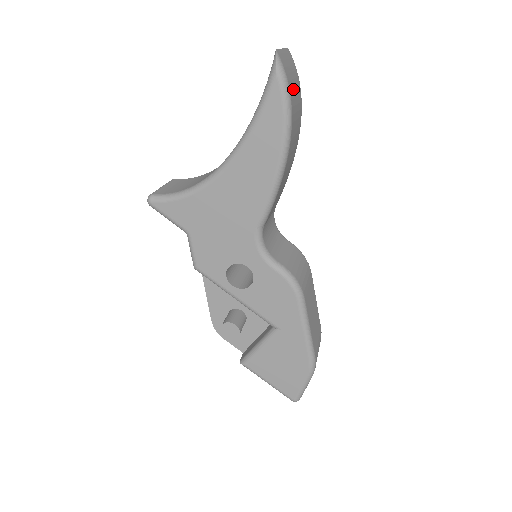
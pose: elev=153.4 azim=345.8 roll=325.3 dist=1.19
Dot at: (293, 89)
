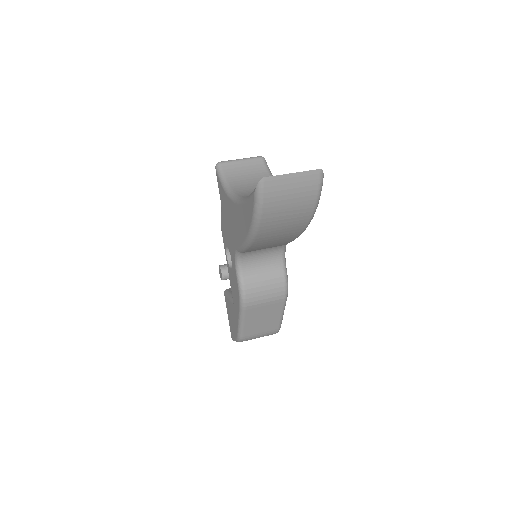
Dot at: (279, 207)
